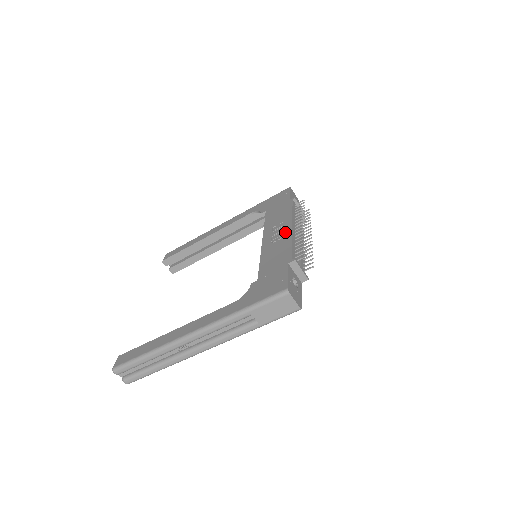
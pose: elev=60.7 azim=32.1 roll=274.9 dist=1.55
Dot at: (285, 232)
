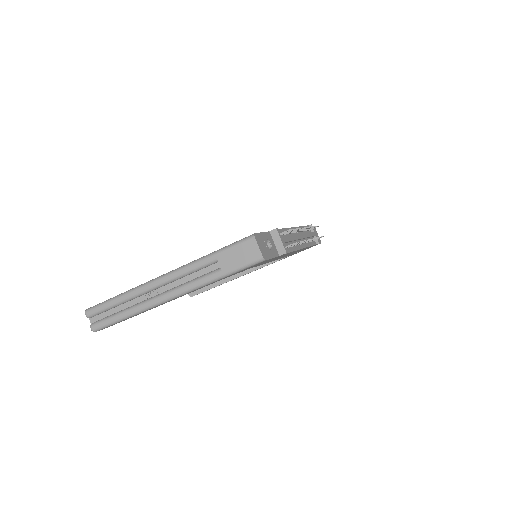
Dot at: occluded
